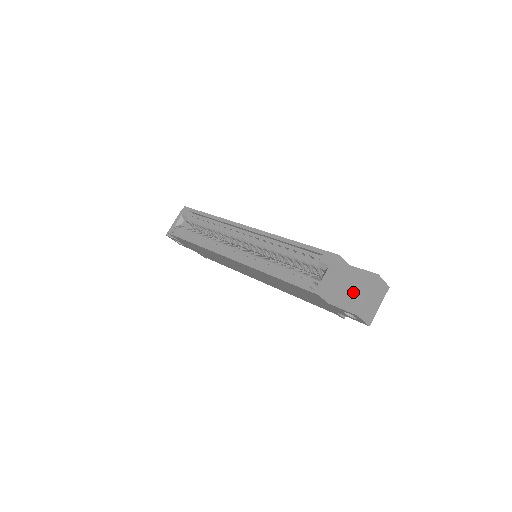
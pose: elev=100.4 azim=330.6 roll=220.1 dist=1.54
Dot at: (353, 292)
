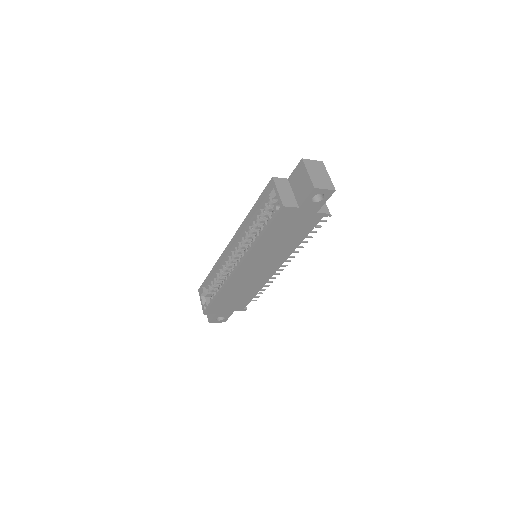
Dot at: (302, 184)
